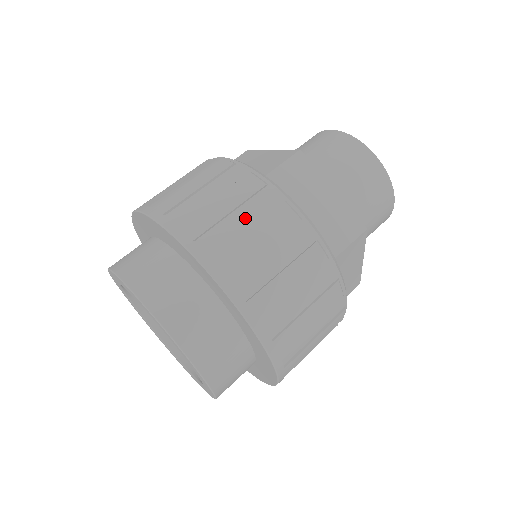
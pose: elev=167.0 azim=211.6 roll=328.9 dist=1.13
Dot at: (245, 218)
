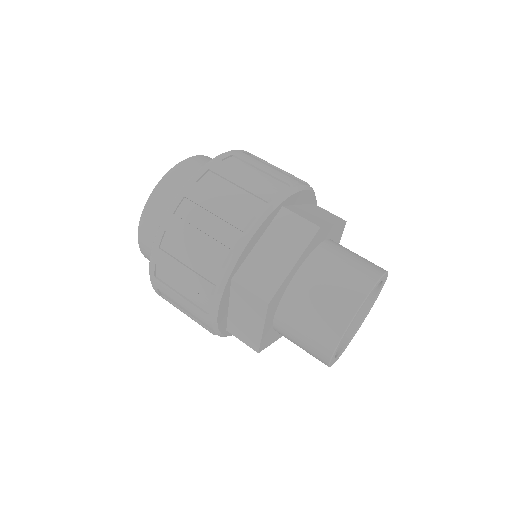
Dot at: (234, 195)
